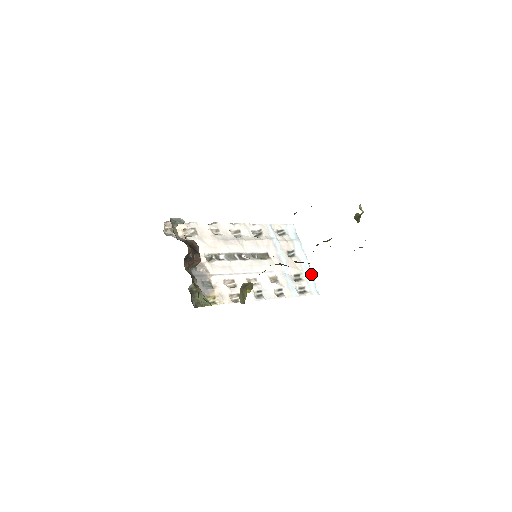
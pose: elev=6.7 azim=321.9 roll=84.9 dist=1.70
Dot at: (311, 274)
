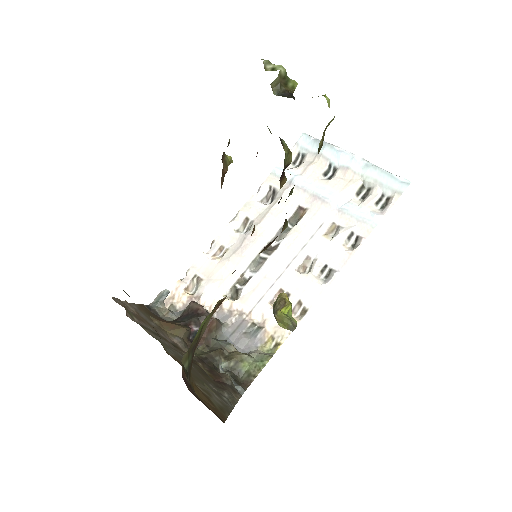
Dot at: (376, 169)
